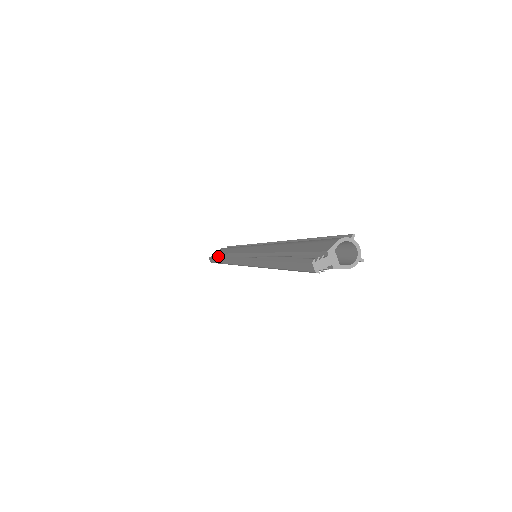
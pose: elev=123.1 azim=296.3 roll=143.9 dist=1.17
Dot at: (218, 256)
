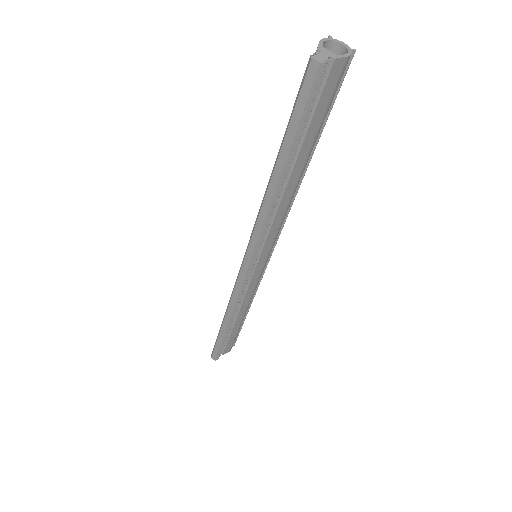
Dot at: occluded
